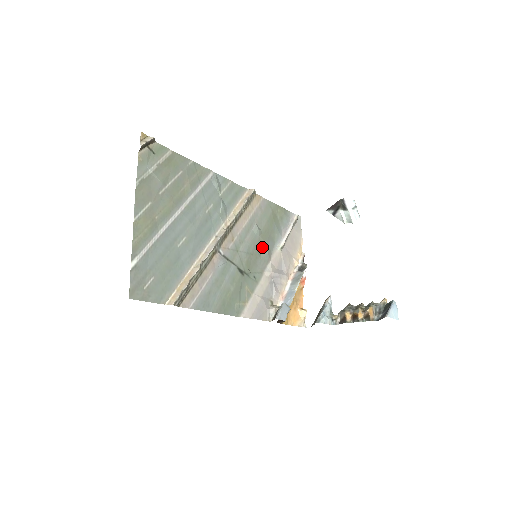
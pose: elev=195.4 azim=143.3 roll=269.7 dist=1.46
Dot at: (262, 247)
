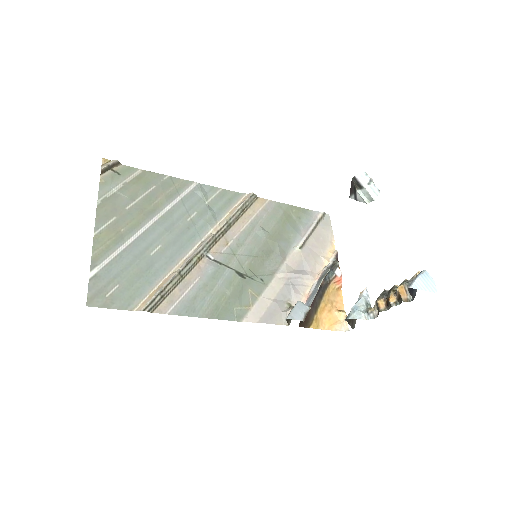
Dot at: (271, 249)
